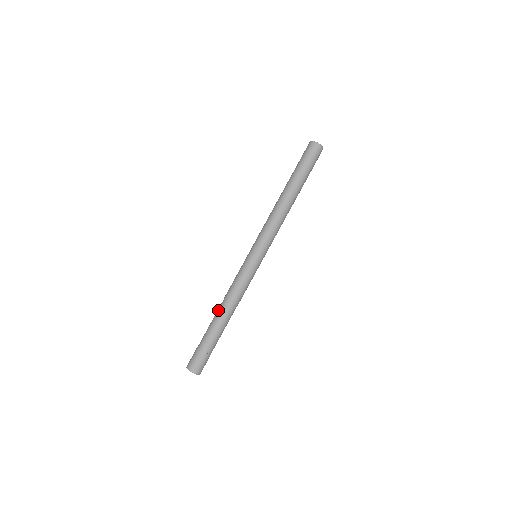
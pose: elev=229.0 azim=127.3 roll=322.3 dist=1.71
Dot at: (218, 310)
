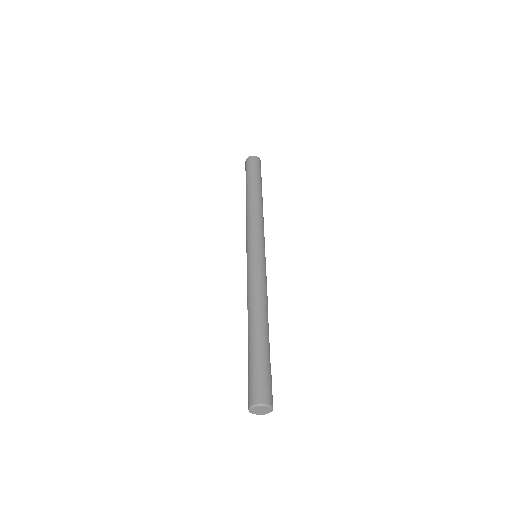
Dot at: (255, 317)
